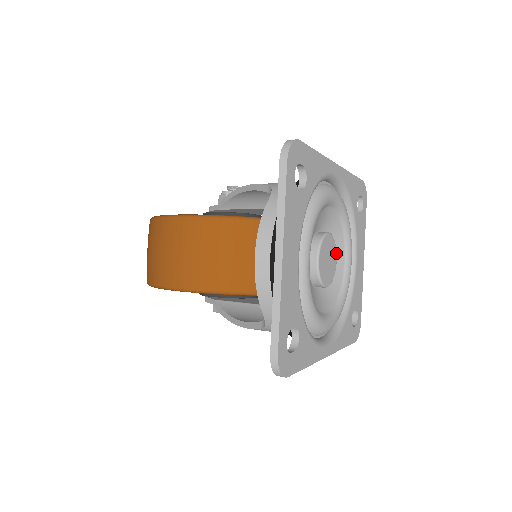
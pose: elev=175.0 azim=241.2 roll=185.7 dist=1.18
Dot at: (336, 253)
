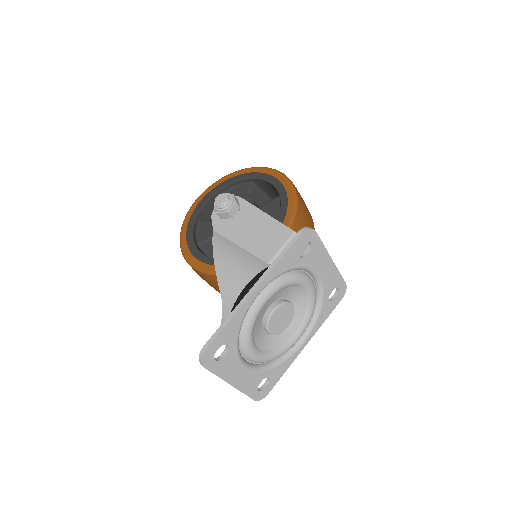
Dot at: (289, 304)
